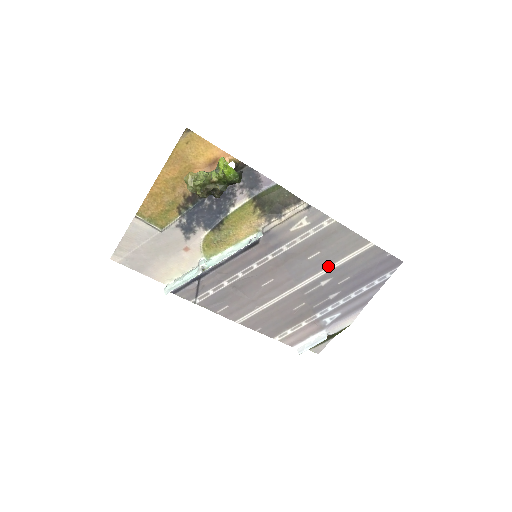
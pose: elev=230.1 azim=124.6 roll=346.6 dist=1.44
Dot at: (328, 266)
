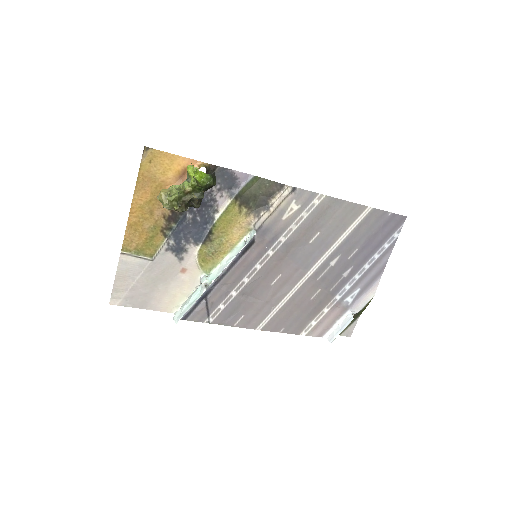
Dot at: (332, 244)
